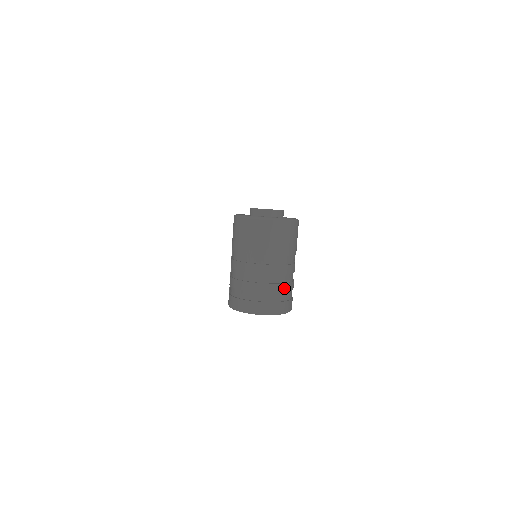
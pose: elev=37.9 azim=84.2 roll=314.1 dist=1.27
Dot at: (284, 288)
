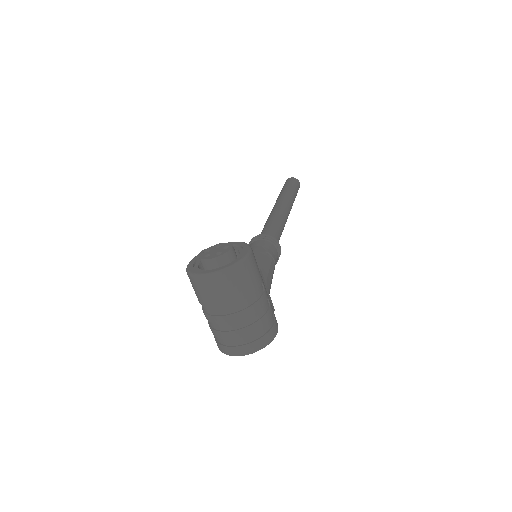
Dot at: (253, 328)
